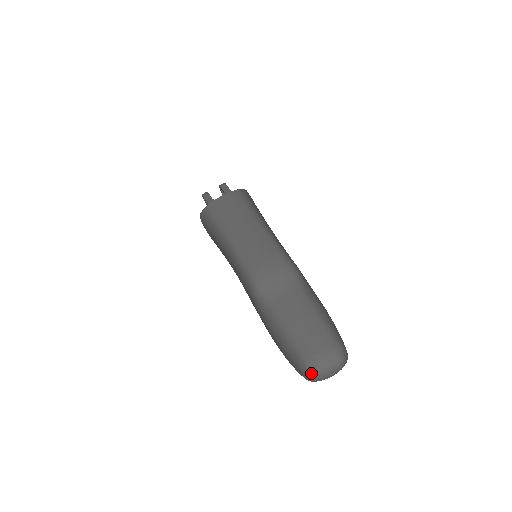
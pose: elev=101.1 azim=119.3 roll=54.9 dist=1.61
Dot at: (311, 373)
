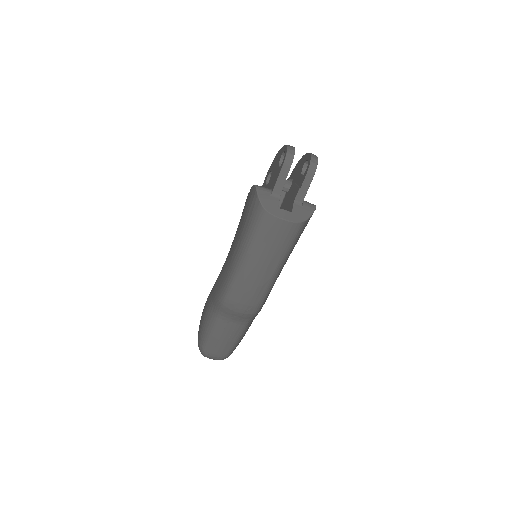
Dot at: occluded
